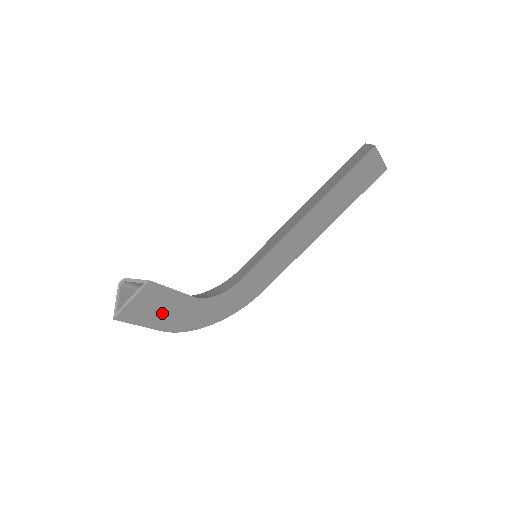
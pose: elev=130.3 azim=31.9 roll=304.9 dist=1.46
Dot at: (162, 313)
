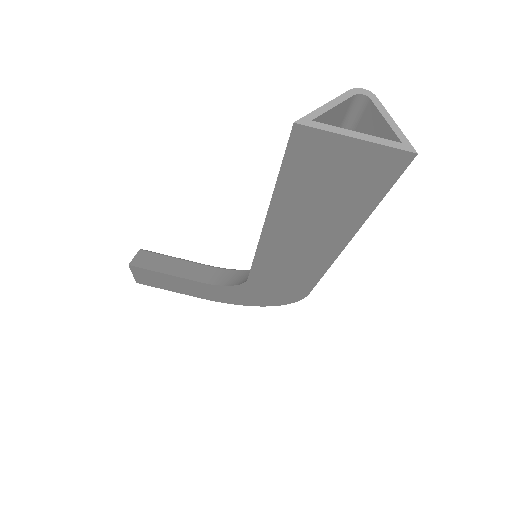
Dot at: (182, 287)
